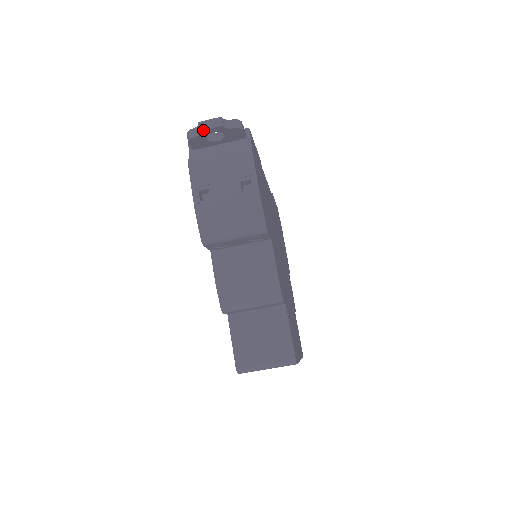
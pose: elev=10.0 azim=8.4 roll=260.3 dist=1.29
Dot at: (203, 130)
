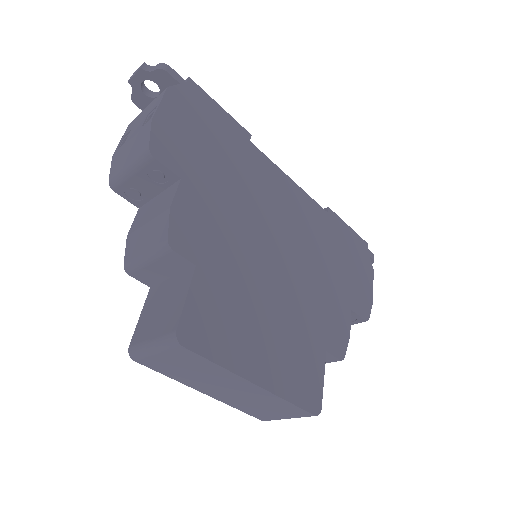
Dot at: (130, 80)
